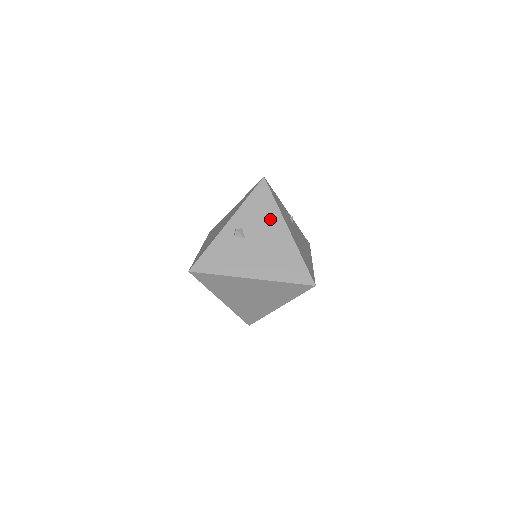
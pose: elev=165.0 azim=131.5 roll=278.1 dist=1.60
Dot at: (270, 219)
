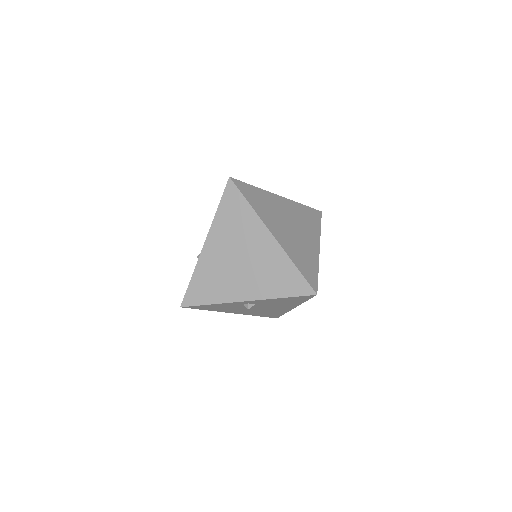
Dot at: (287, 305)
